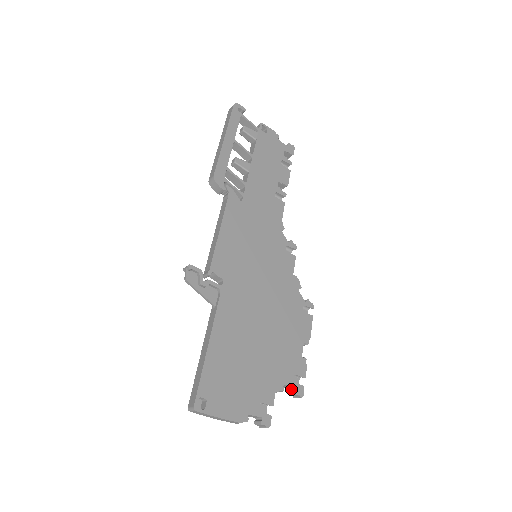
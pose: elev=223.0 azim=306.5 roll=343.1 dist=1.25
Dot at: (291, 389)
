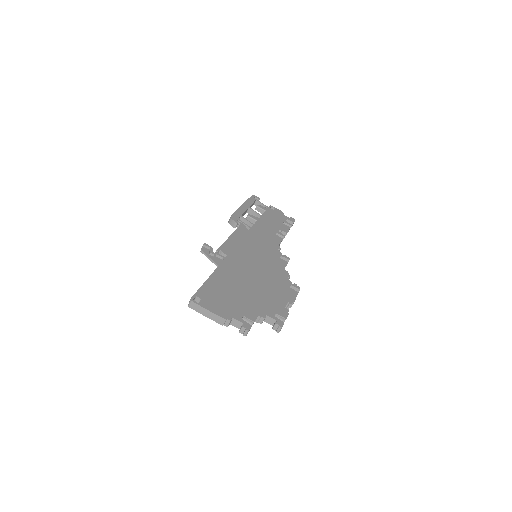
Dot at: (274, 325)
